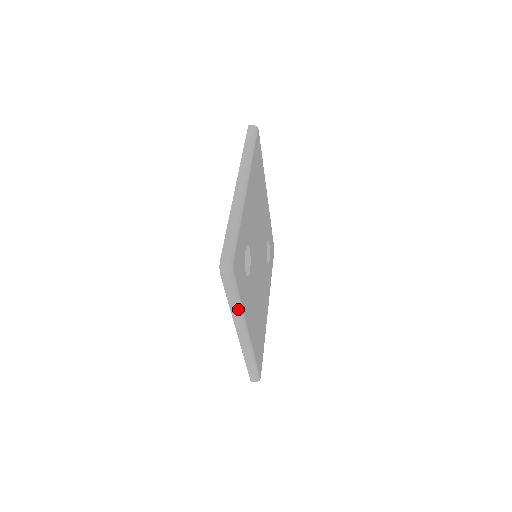
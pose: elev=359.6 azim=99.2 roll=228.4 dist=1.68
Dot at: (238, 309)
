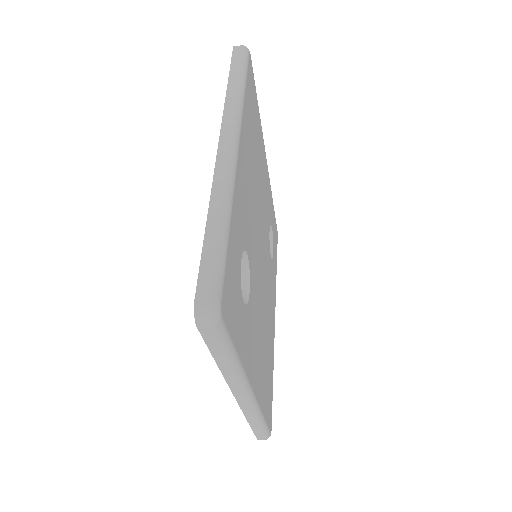
Dot at: (234, 369)
